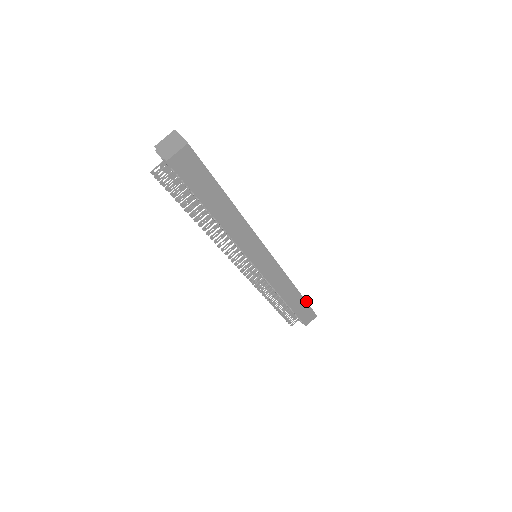
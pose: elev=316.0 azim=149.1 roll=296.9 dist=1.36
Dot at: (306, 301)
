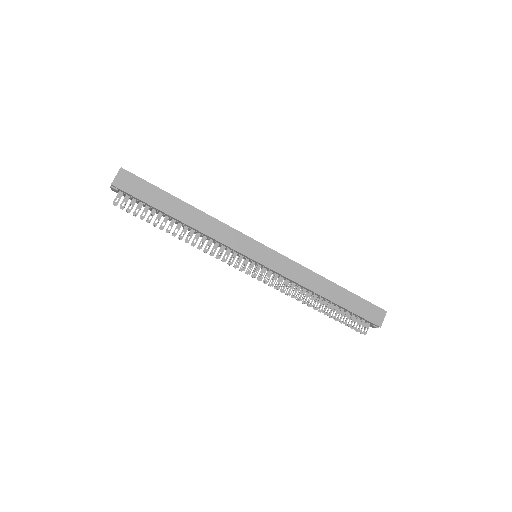
Dot at: (353, 293)
